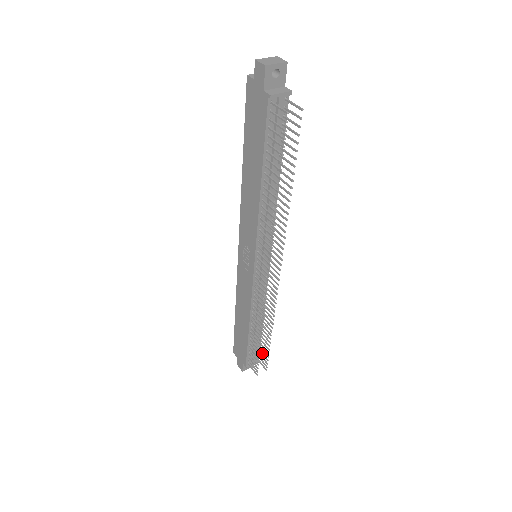
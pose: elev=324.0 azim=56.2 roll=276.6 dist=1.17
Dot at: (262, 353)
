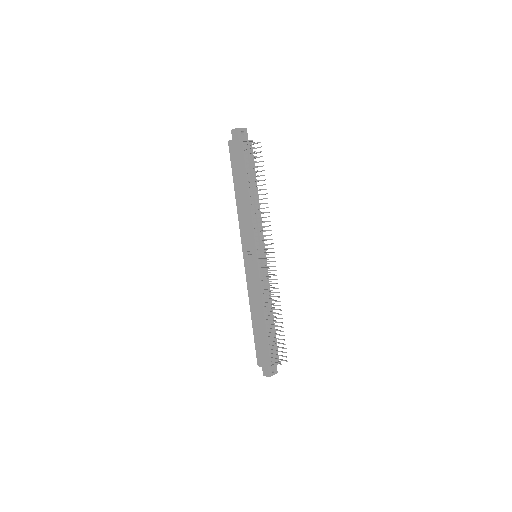
Dot at: (280, 347)
